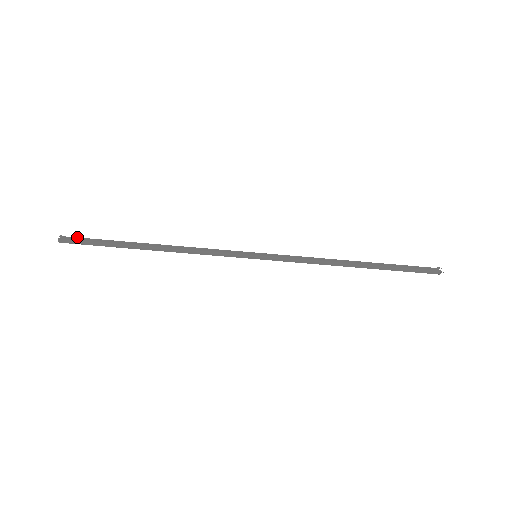
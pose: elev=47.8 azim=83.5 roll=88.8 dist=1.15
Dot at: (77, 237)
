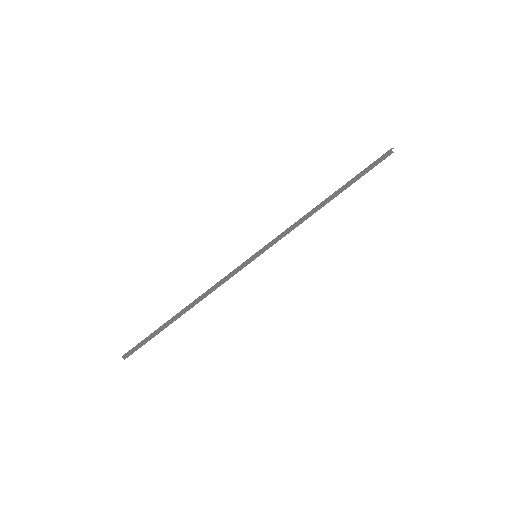
Dot at: (134, 347)
